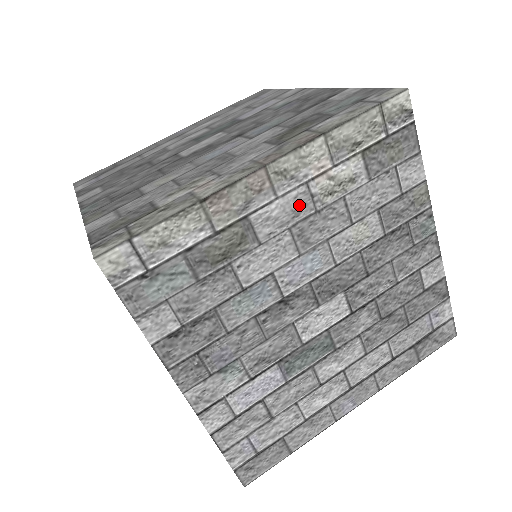
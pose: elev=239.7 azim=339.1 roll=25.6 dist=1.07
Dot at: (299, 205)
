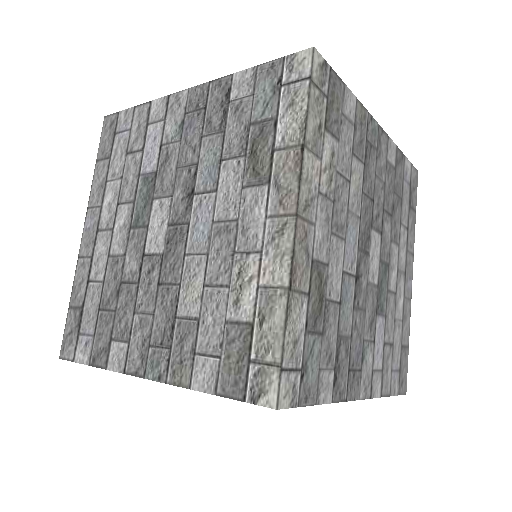
Dot at: (325, 212)
